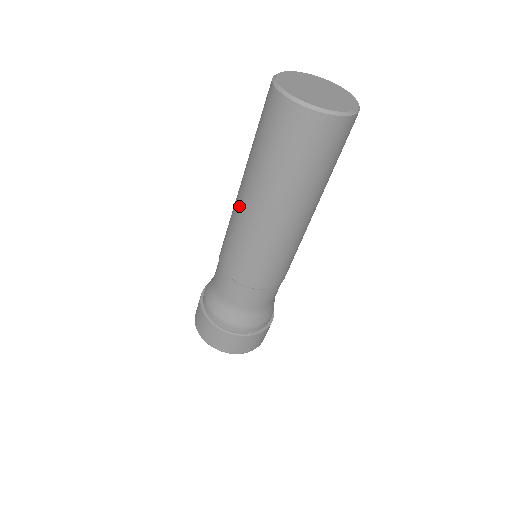
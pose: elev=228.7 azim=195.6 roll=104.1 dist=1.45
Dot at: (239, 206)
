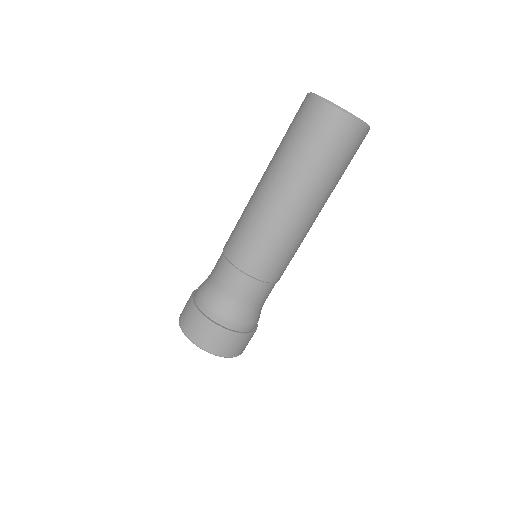
Dot at: (255, 191)
